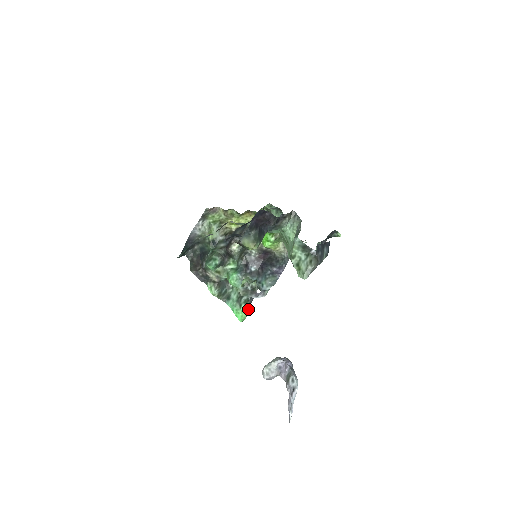
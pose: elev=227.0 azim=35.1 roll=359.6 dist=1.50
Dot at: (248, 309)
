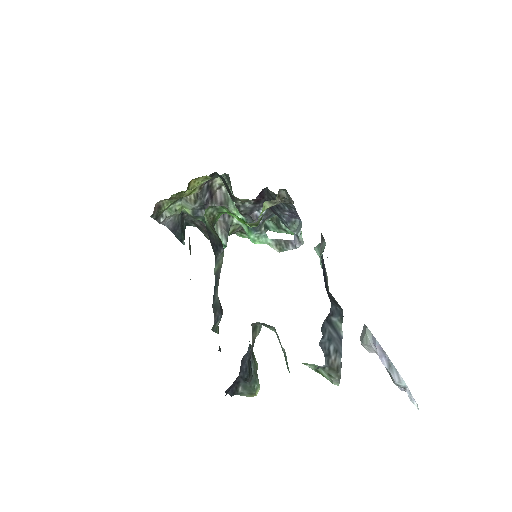
Dot at: occluded
